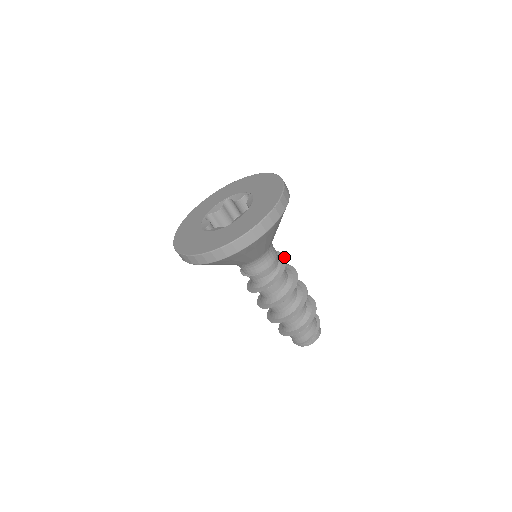
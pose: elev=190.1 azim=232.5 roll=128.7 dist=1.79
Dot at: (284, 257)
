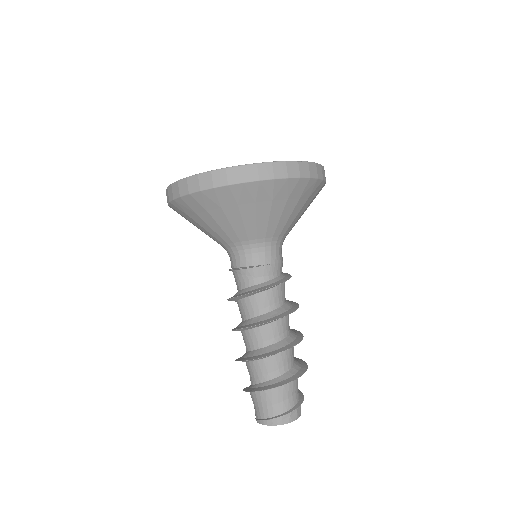
Dot at: (287, 273)
